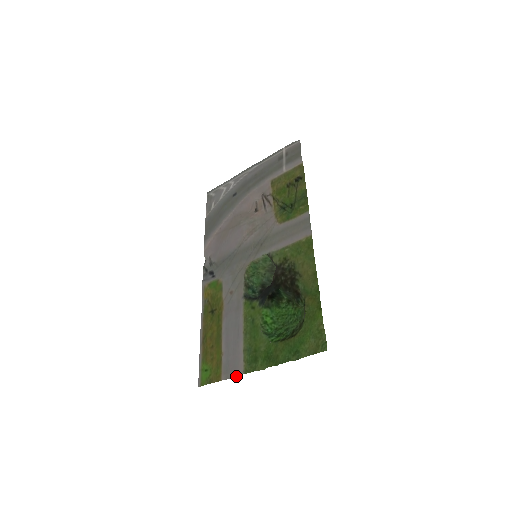
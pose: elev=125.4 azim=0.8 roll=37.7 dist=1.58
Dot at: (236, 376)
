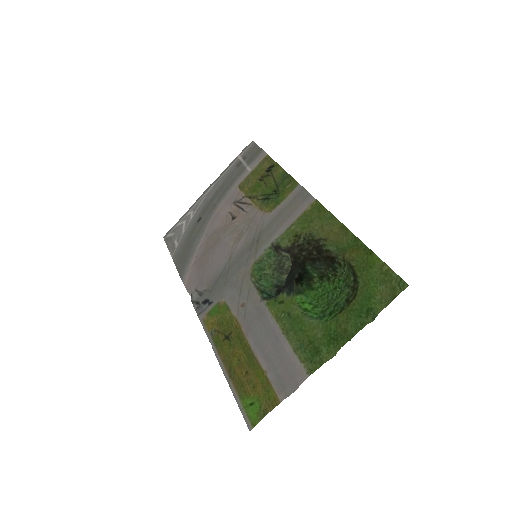
Dot at: (299, 385)
